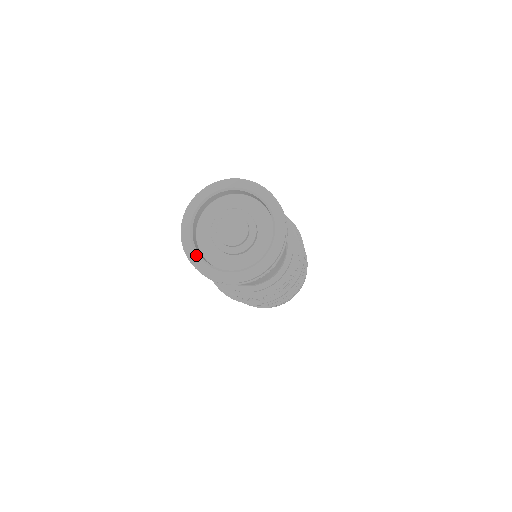
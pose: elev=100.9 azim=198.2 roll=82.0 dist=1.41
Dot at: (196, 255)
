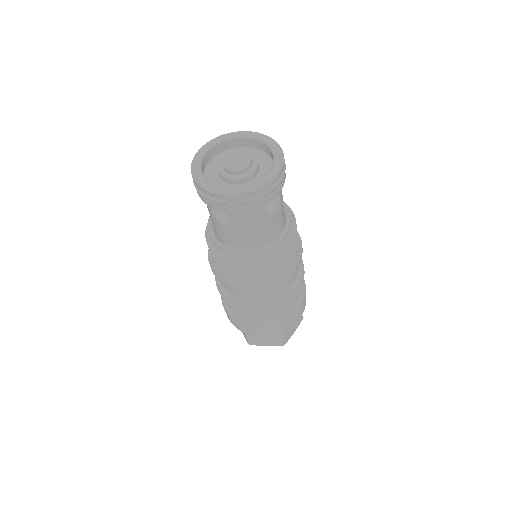
Dot at: (202, 155)
